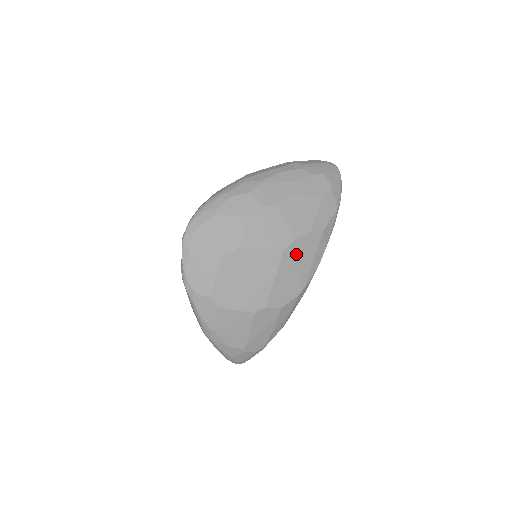
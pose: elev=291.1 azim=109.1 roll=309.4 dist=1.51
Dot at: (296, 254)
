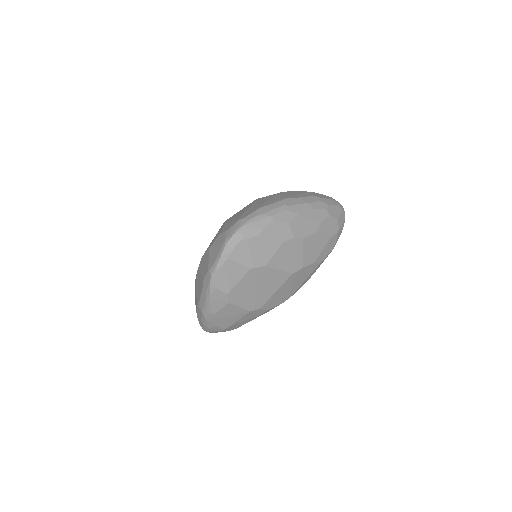
Dot at: (297, 277)
